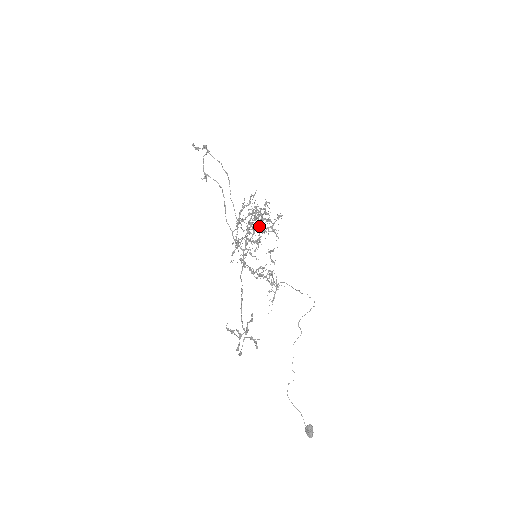
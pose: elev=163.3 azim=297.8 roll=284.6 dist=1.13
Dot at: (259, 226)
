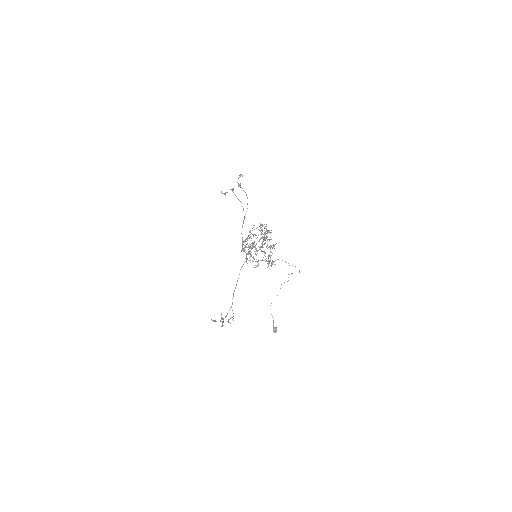
Dot at: occluded
